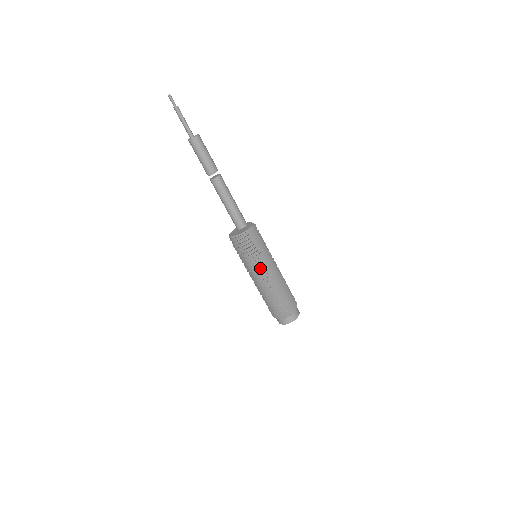
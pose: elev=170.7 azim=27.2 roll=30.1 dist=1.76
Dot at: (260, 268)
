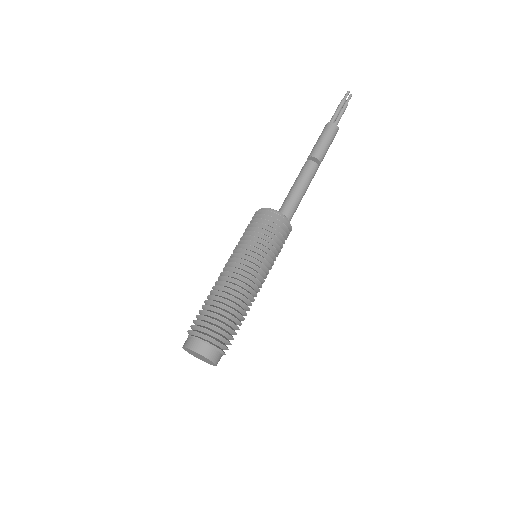
Dot at: (235, 253)
